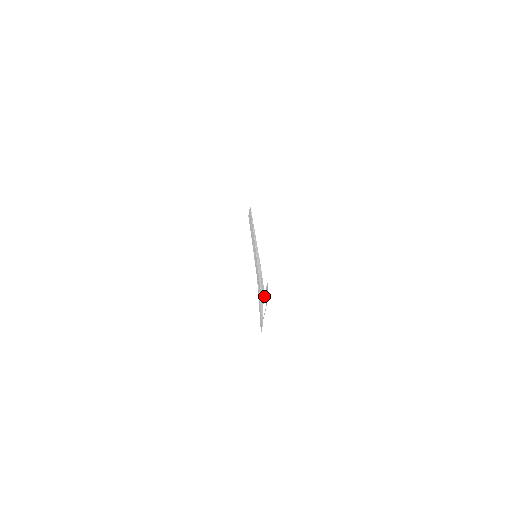
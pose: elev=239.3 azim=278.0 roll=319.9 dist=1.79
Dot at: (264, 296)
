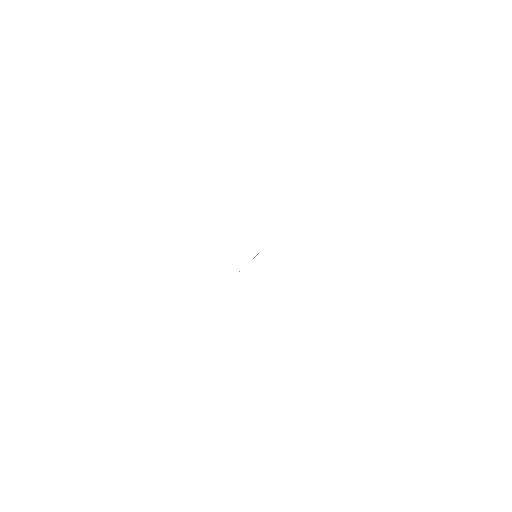
Dot at: occluded
